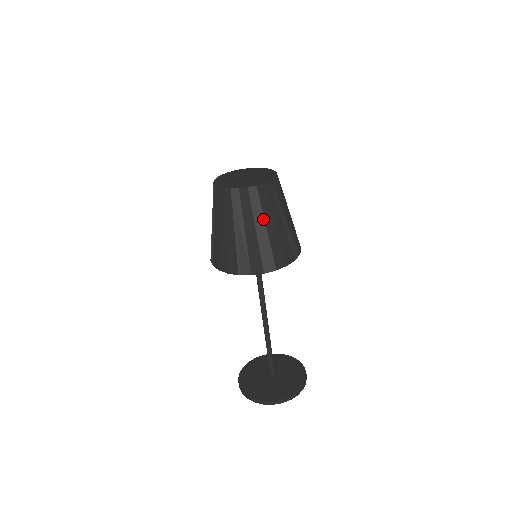
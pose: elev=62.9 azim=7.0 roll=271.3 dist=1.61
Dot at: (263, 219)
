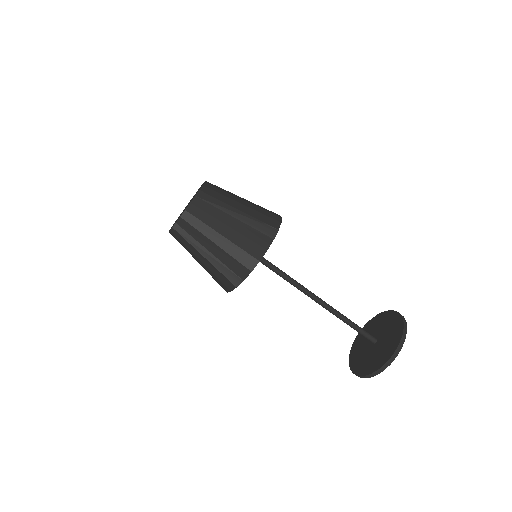
Dot at: (213, 230)
